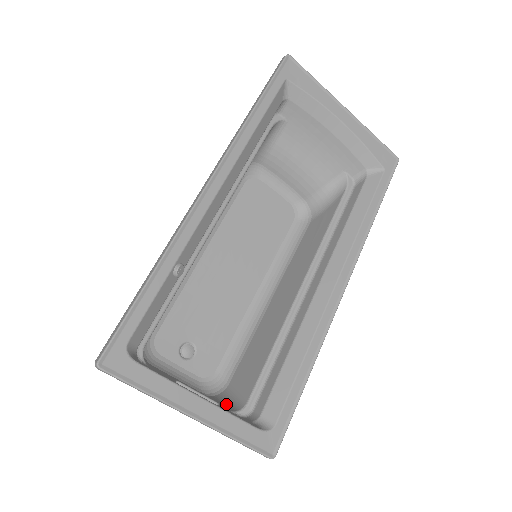
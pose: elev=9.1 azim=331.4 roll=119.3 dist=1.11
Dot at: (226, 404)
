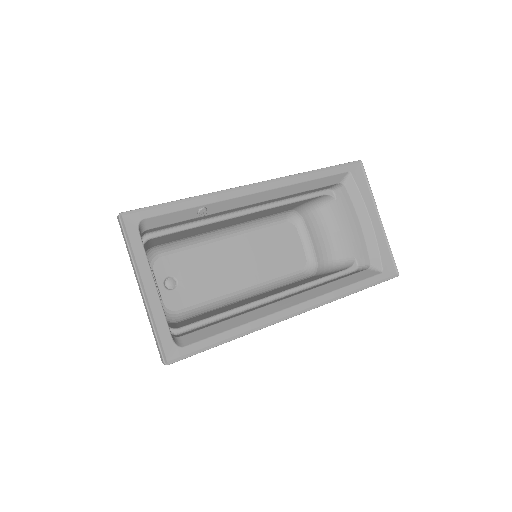
Dot at: occluded
